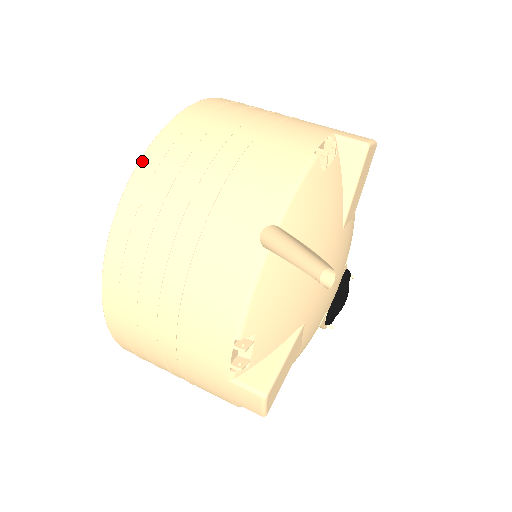
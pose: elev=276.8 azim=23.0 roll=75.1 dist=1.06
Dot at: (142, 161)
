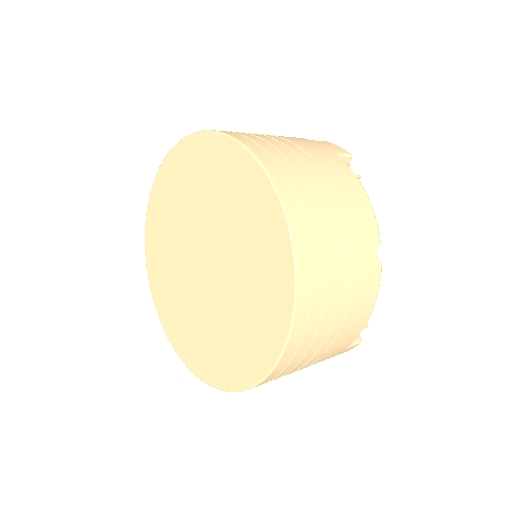
Dot at: (295, 243)
